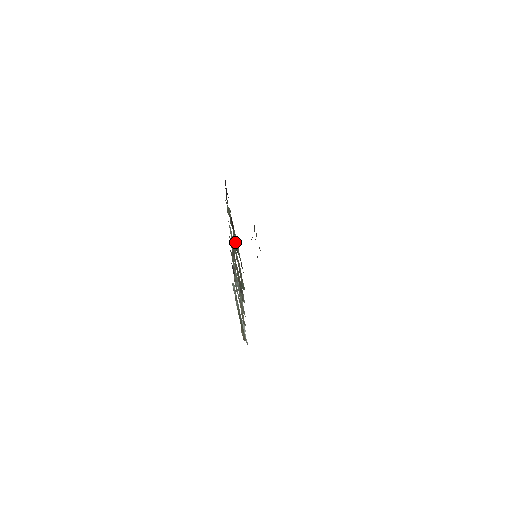
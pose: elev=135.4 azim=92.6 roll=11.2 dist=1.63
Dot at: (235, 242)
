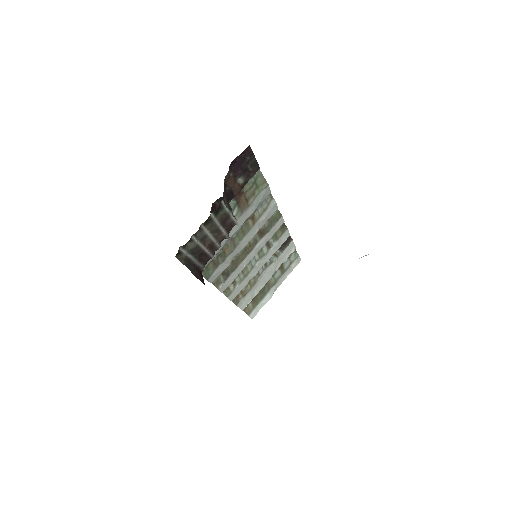
Dot at: occluded
